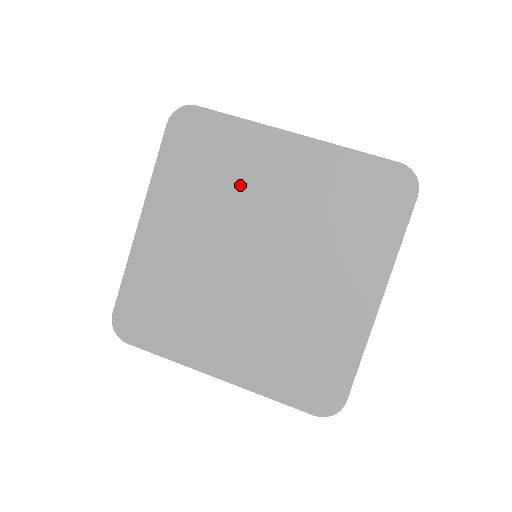
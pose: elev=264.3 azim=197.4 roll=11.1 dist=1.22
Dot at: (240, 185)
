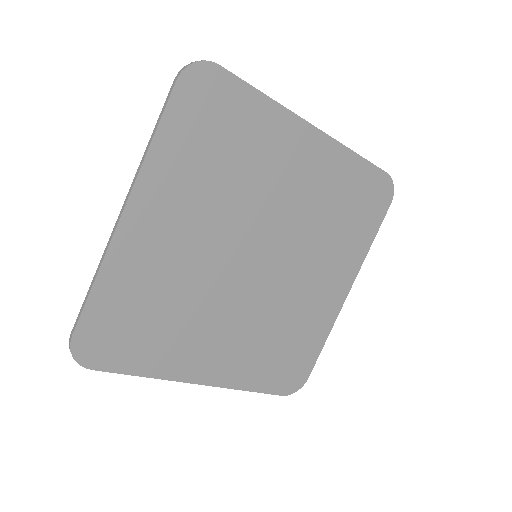
Dot at: (255, 178)
